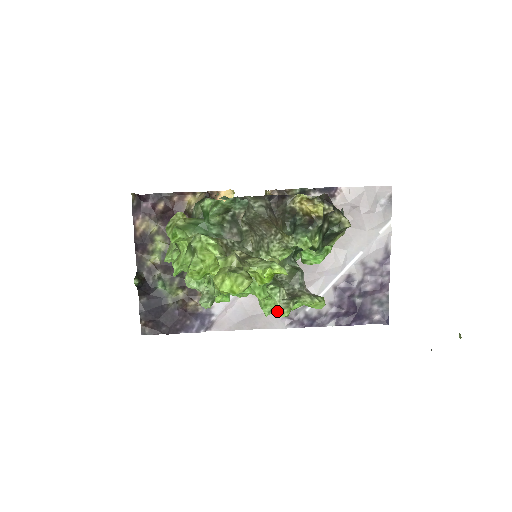
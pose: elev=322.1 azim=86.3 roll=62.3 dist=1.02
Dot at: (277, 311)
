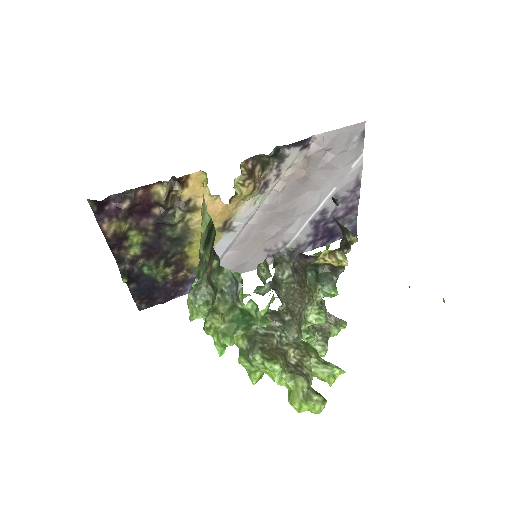
Dot at: occluded
